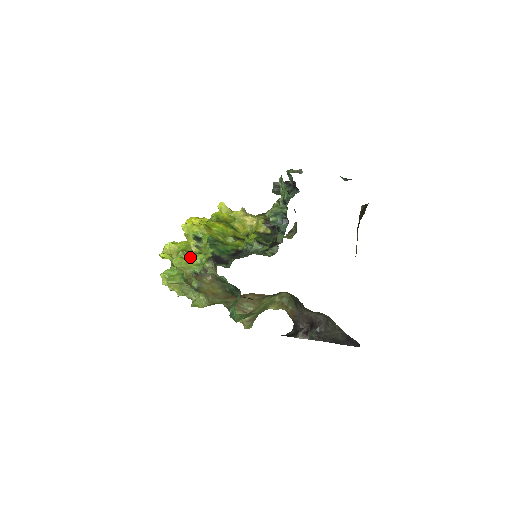
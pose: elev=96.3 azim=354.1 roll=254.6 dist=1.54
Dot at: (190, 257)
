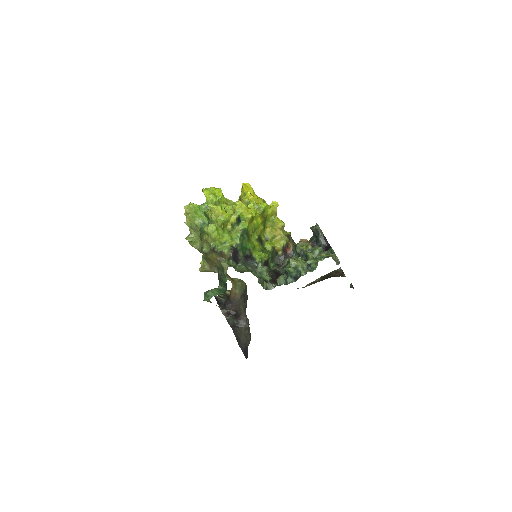
Dot at: (222, 232)
